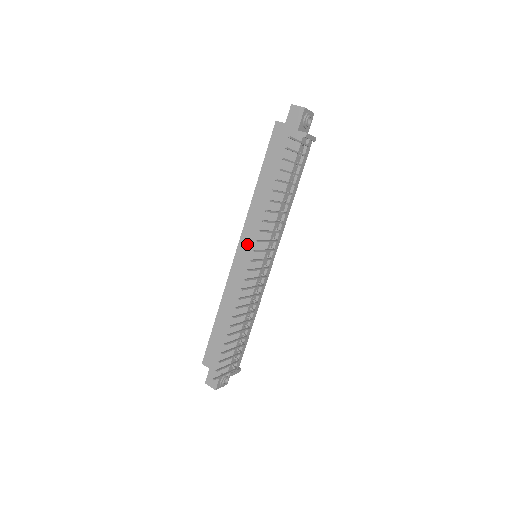
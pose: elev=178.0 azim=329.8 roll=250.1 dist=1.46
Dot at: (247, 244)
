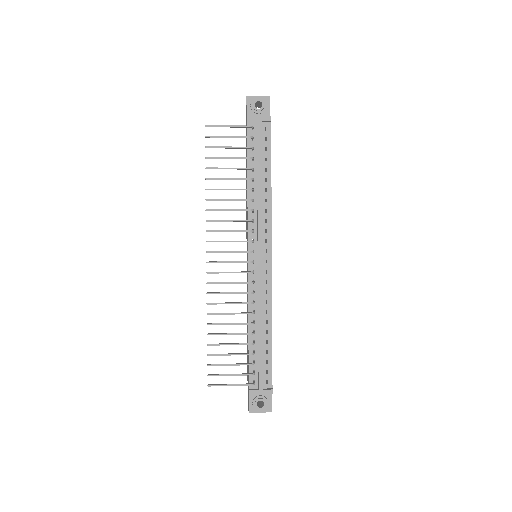
Dot at: occluded
